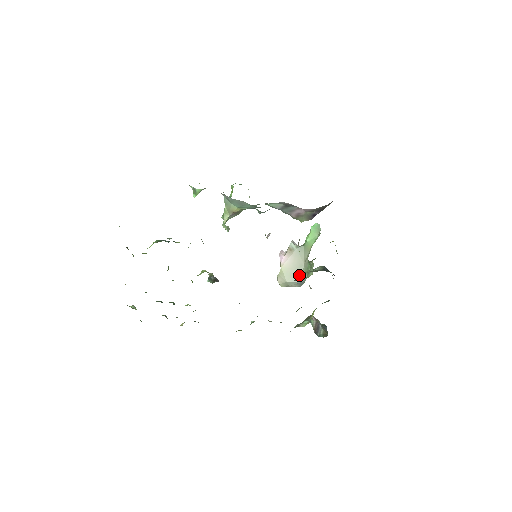
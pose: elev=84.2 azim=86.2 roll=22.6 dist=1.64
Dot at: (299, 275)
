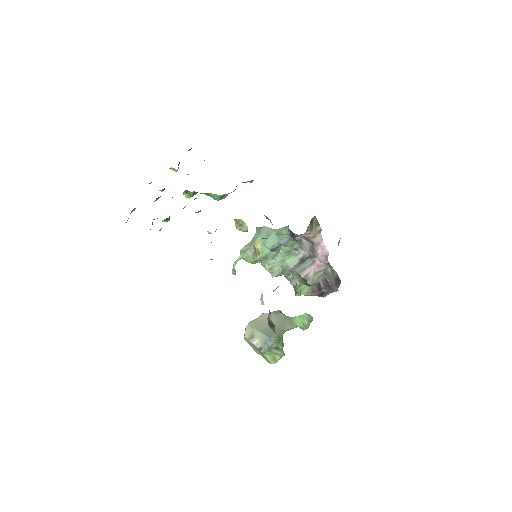
Dot at: (270, 332)
